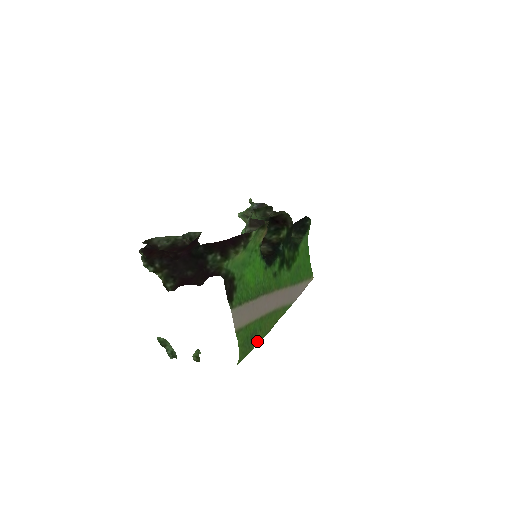
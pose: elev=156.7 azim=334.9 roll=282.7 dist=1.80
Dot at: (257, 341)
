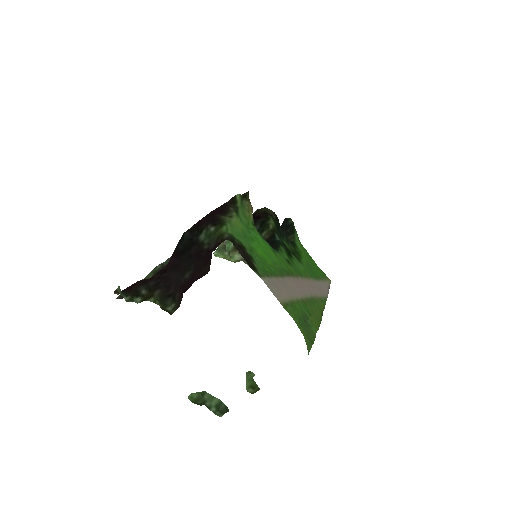
Dot at: (314, 329)
